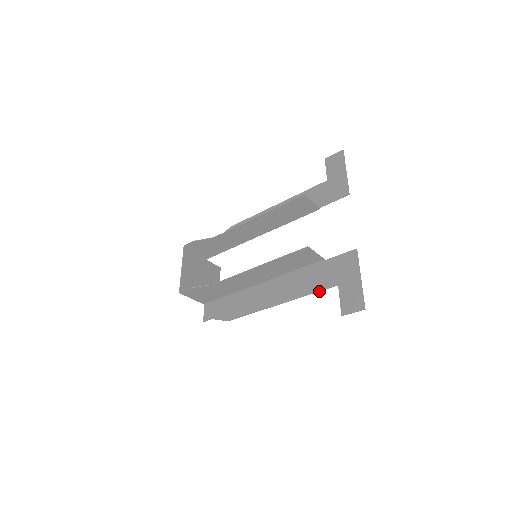
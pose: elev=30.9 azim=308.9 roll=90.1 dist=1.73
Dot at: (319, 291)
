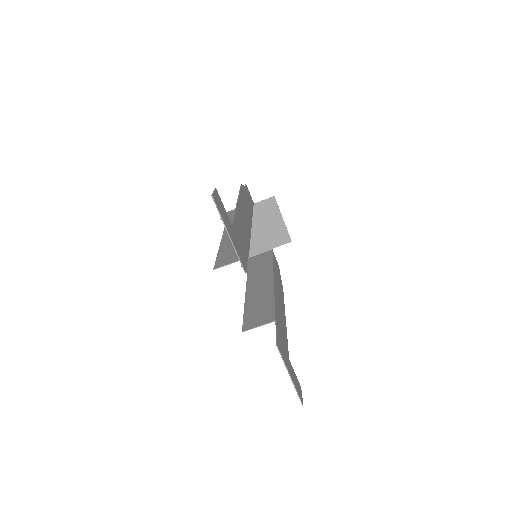
Dot at: (287, 345)
